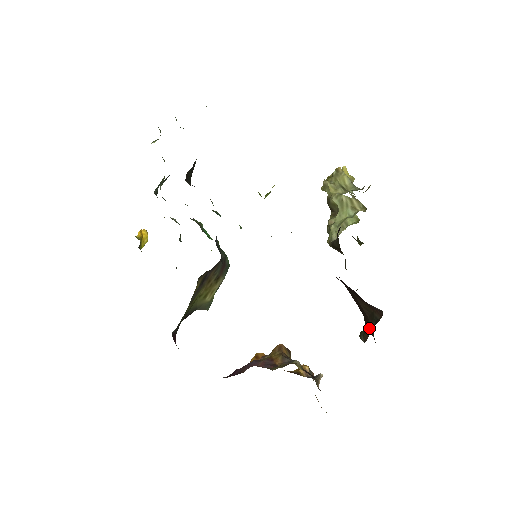
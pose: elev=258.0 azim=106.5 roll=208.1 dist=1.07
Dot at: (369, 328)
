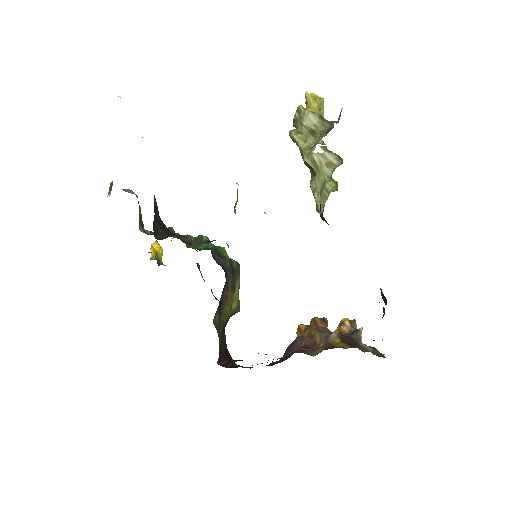
Dot at: (384, 297)
